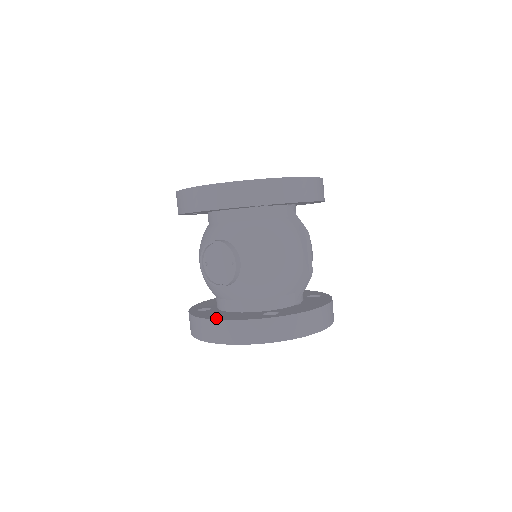
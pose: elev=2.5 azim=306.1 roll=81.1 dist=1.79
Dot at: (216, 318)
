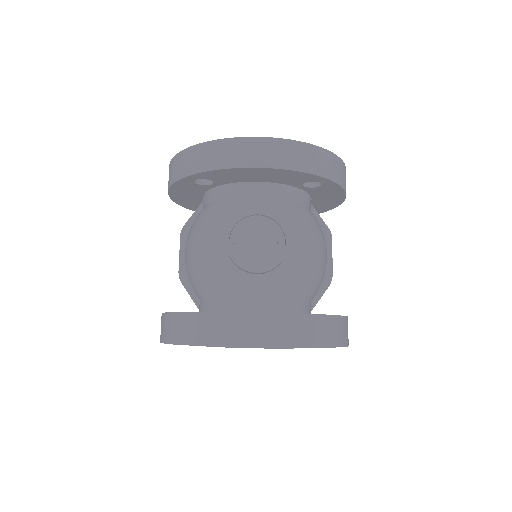
Dot at: (257, 312)
